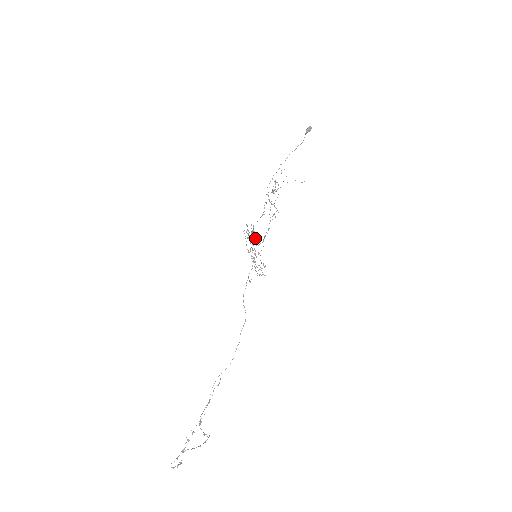
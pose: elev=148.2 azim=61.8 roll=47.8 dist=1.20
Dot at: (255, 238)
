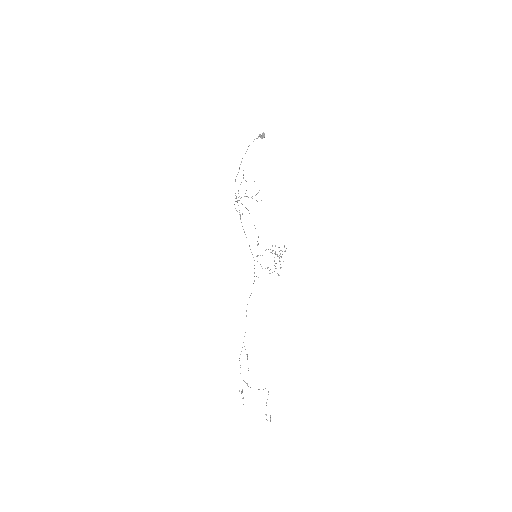
Dot at: (280, 253)
